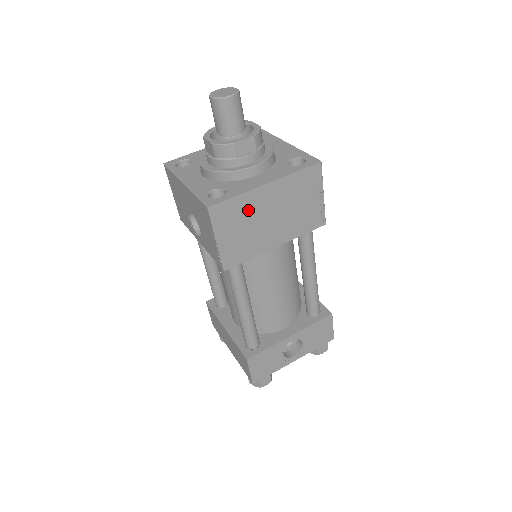
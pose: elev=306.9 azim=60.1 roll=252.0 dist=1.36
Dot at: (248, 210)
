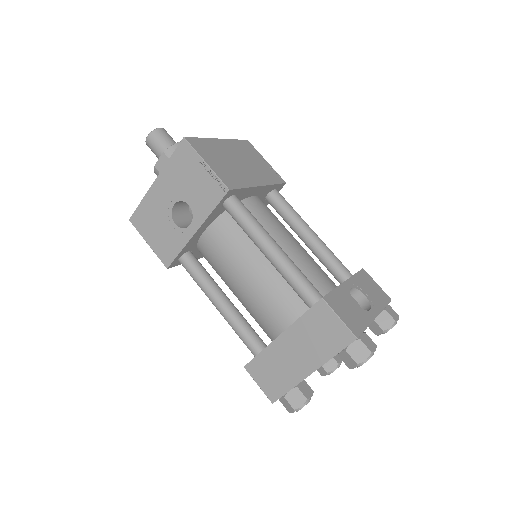
Dot at: (217, 151)
